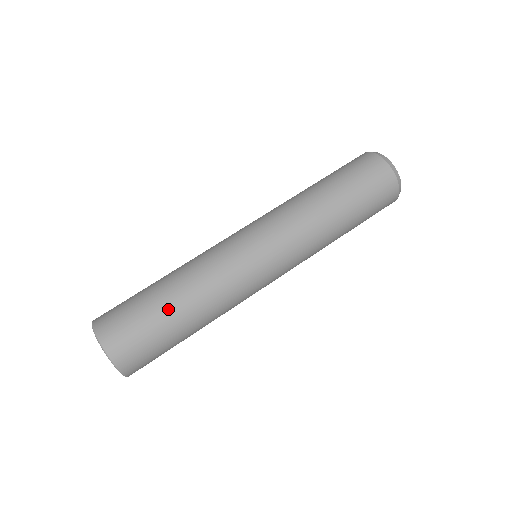
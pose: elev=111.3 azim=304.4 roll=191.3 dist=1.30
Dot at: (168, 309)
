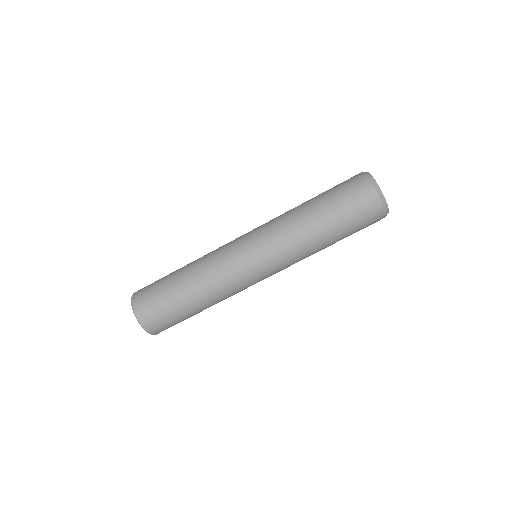
Dot at: (192, 311)
